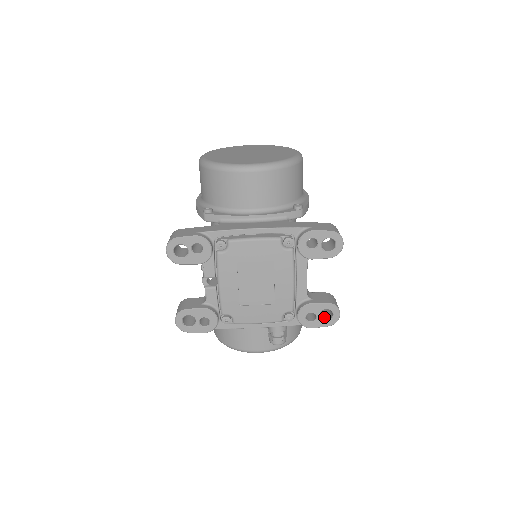
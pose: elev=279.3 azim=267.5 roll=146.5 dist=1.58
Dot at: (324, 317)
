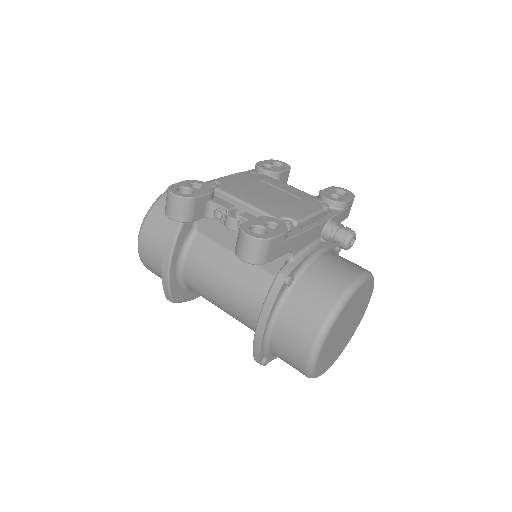
Dot at: occluded
